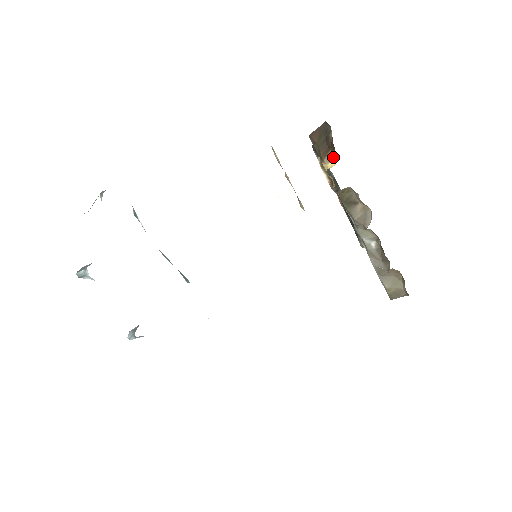
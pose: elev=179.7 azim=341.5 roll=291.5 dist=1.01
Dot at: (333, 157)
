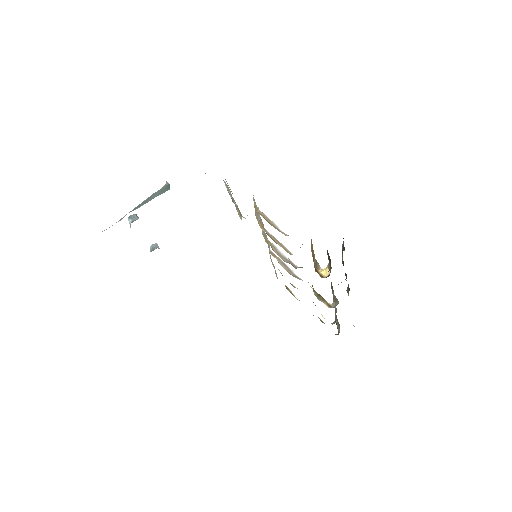
Dot at: (330, 271)
